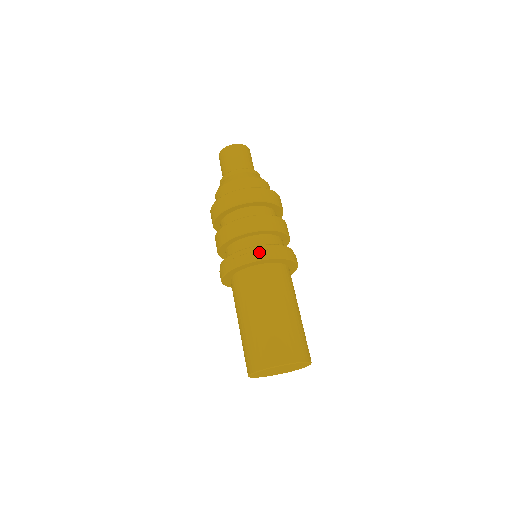
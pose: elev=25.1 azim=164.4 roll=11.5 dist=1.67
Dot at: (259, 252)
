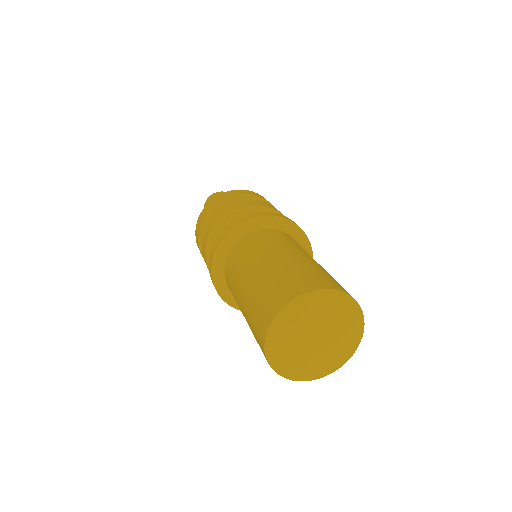
Dot at: (235, 222)
